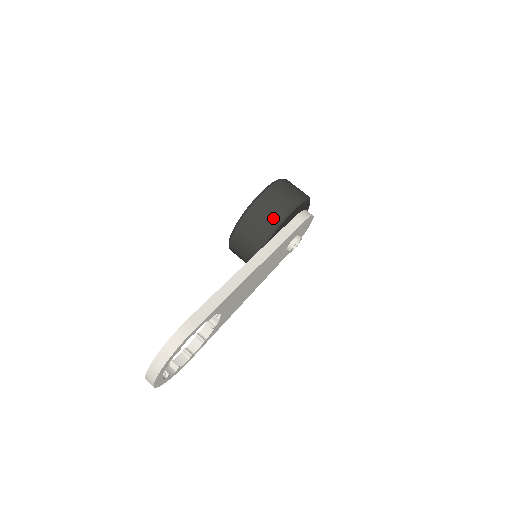
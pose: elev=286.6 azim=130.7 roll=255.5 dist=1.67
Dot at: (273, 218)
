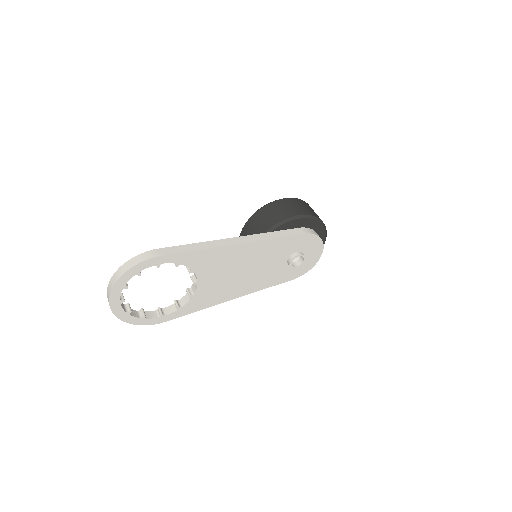
Dot at: (276, 218)
